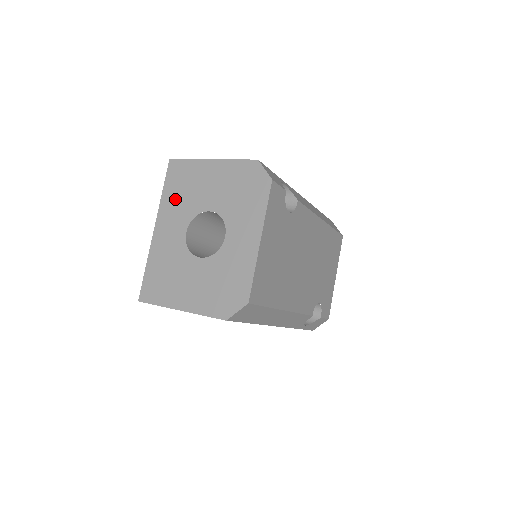
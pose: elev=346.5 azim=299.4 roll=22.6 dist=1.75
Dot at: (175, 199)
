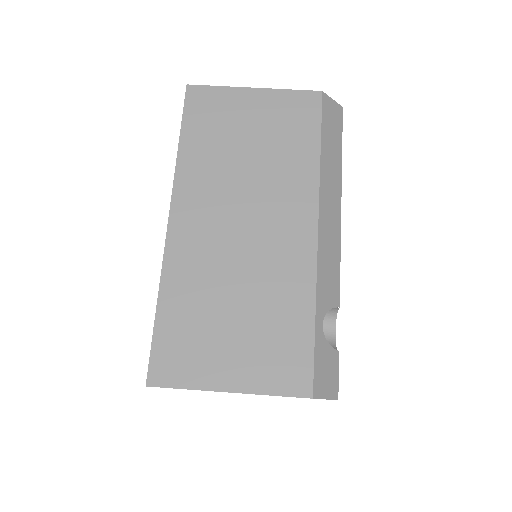
Dot at: occluded
